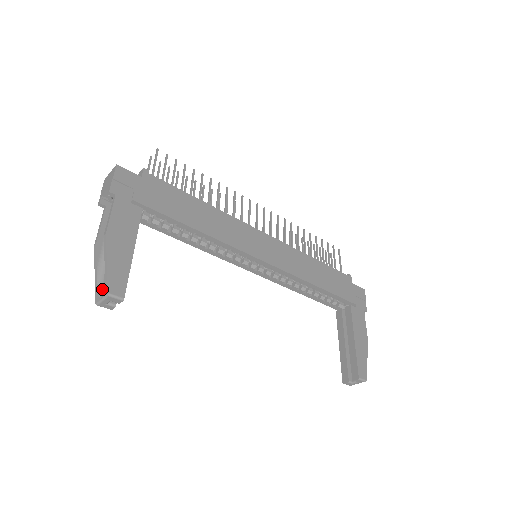
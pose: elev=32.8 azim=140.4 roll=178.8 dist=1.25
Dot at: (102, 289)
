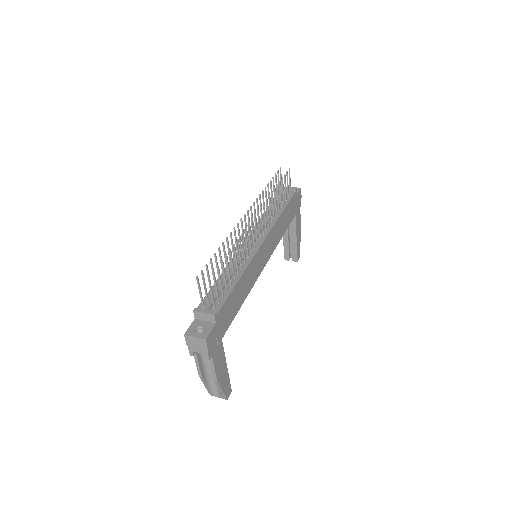
Dot at: (216, 393)
